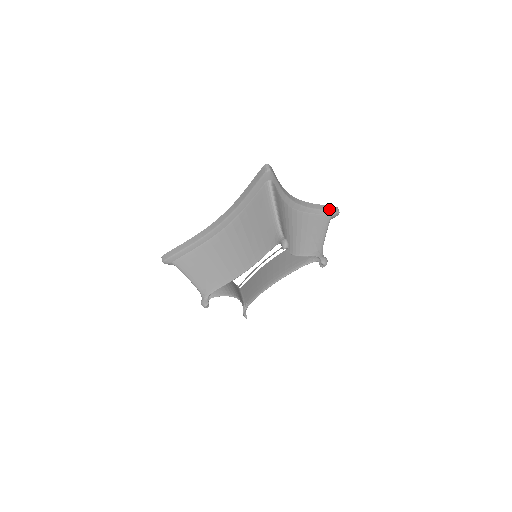
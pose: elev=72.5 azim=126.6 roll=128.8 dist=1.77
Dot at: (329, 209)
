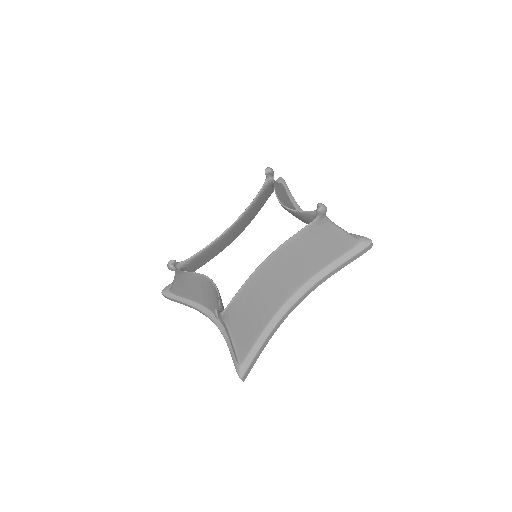
Dot at: (356, 235)
